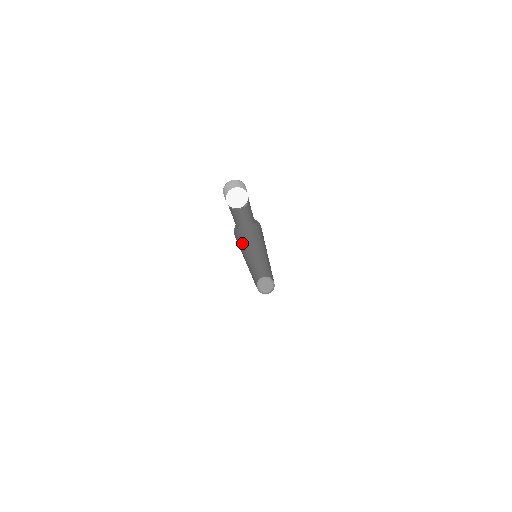
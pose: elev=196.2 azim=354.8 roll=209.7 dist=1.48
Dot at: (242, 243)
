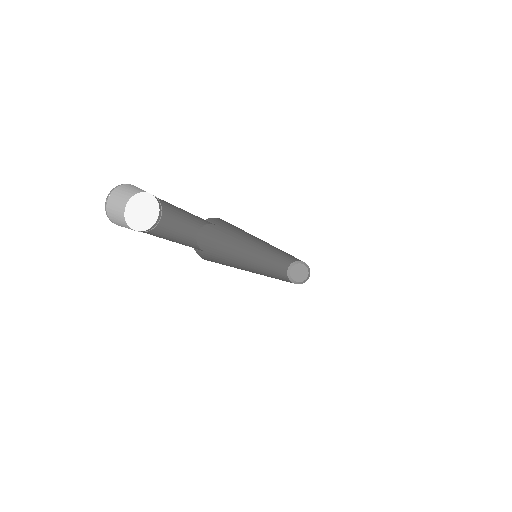
Dot at: (233, 236)
